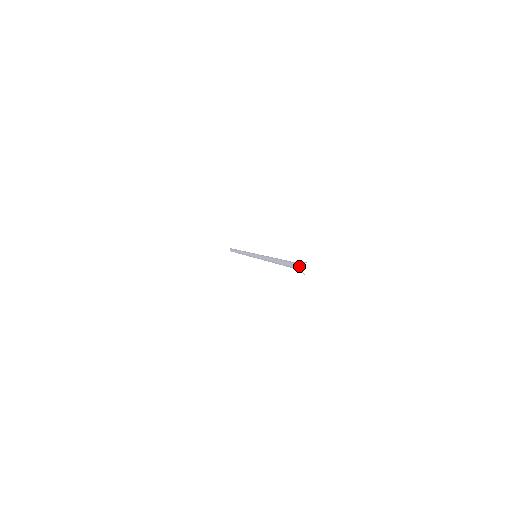
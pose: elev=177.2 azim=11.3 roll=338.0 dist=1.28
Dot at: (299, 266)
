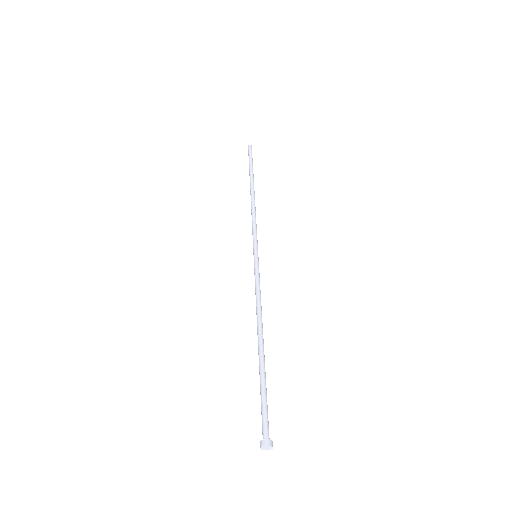
Dot at: (263, 427)
